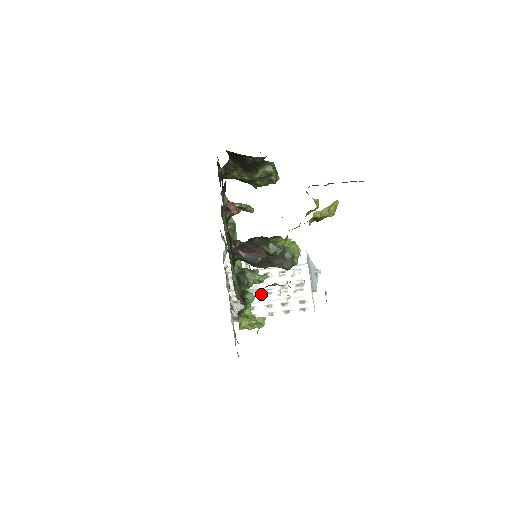
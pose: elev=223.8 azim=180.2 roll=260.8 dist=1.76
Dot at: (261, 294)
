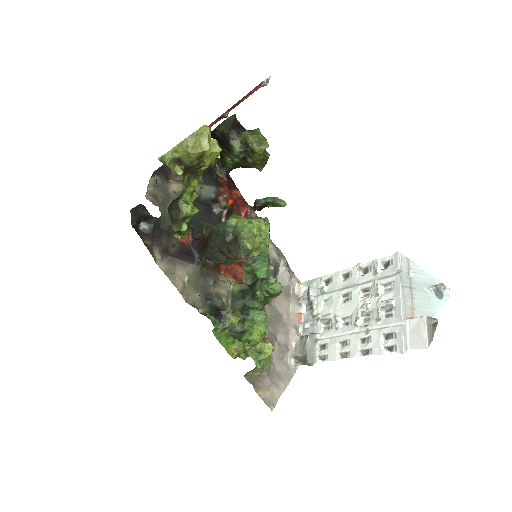
Dot at: (334, 325)
